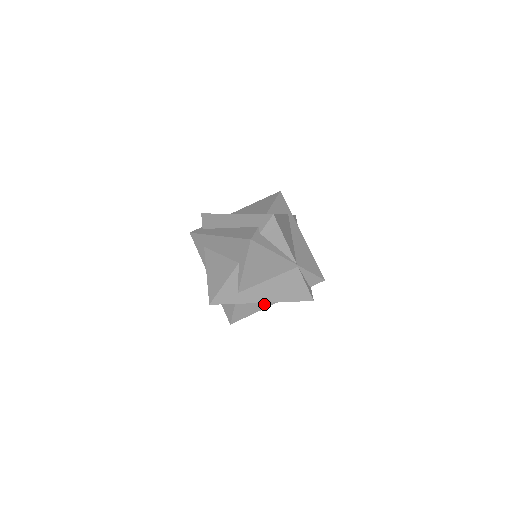
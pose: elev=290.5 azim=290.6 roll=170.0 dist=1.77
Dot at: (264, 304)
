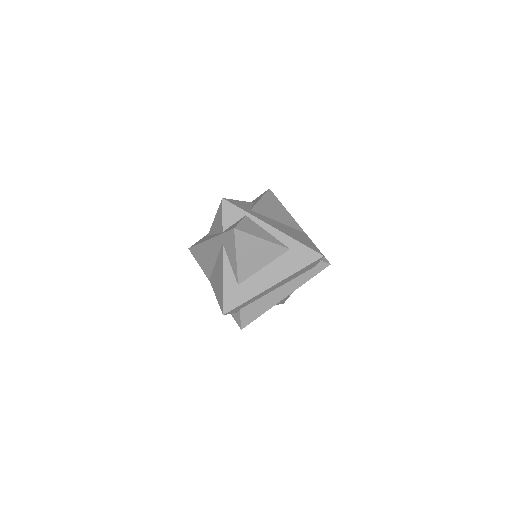
Dot at: (272, 238)
